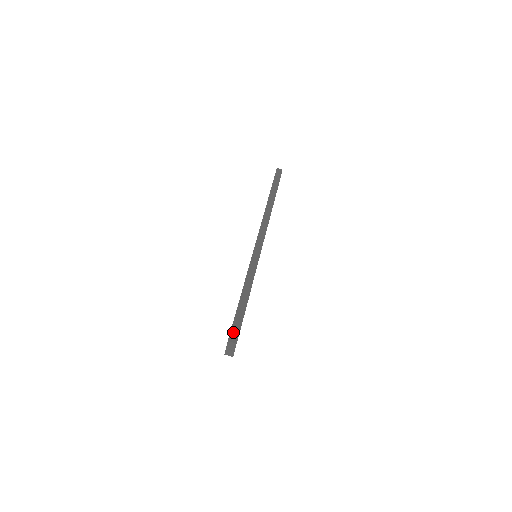
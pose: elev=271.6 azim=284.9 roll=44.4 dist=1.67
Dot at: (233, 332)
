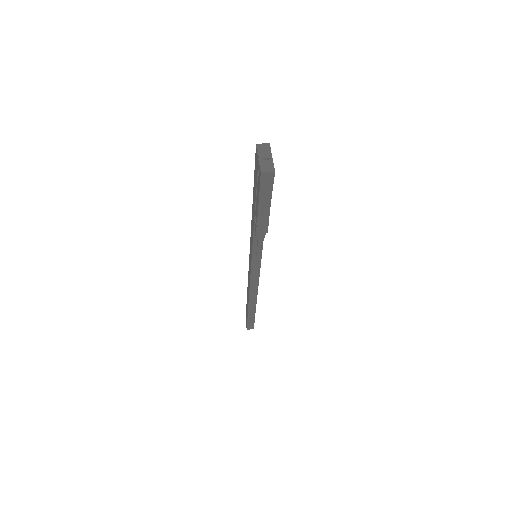
Dot at: occluded
